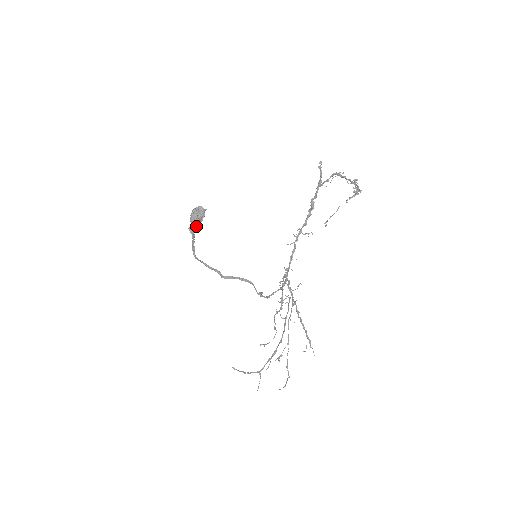
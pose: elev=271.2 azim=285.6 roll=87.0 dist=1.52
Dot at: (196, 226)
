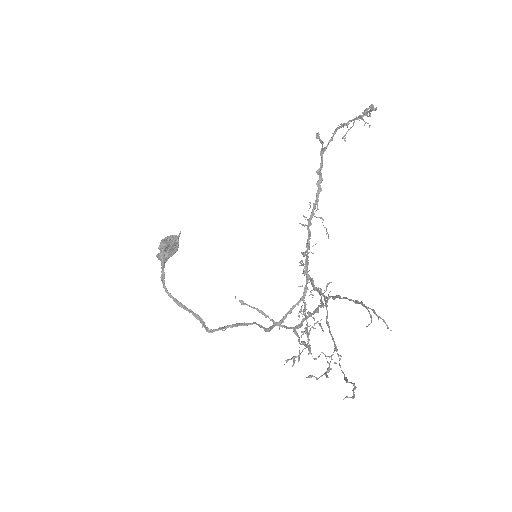
Dot at: (167, 256)
